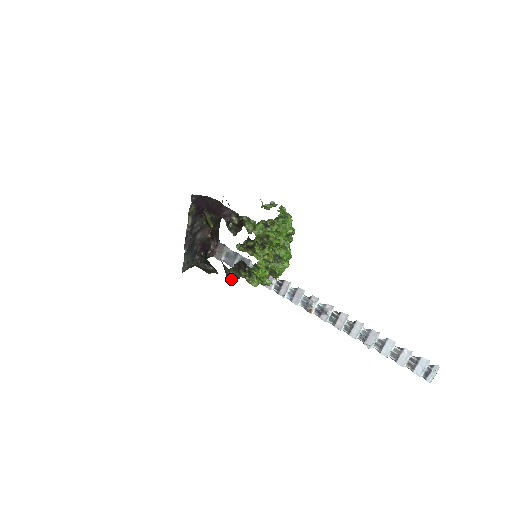
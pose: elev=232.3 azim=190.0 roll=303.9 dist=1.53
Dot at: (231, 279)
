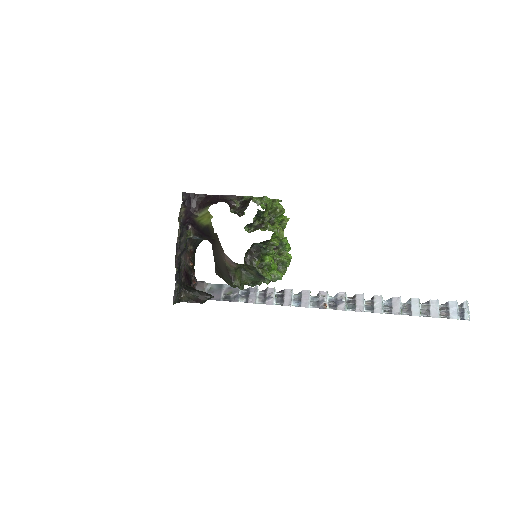
Dot at: (238, 284)
